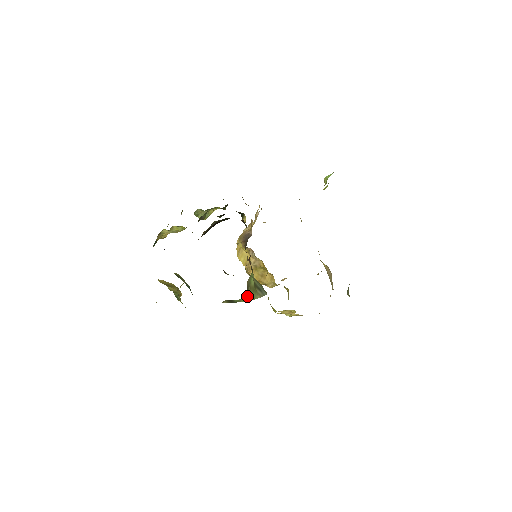
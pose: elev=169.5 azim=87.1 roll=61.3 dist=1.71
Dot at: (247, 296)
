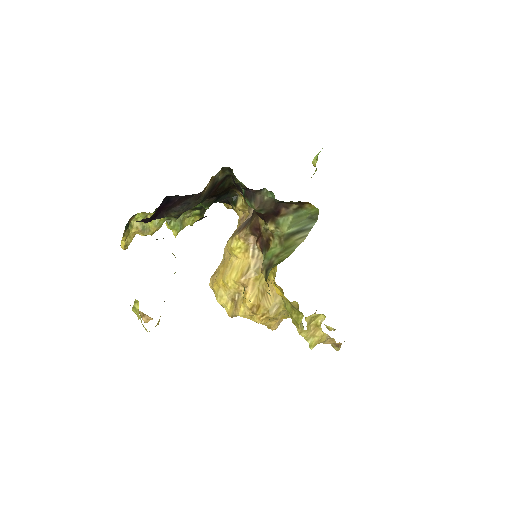
Dot at: (277, 263)
